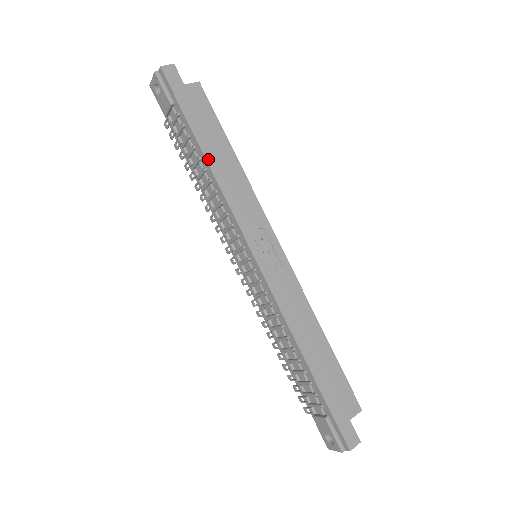
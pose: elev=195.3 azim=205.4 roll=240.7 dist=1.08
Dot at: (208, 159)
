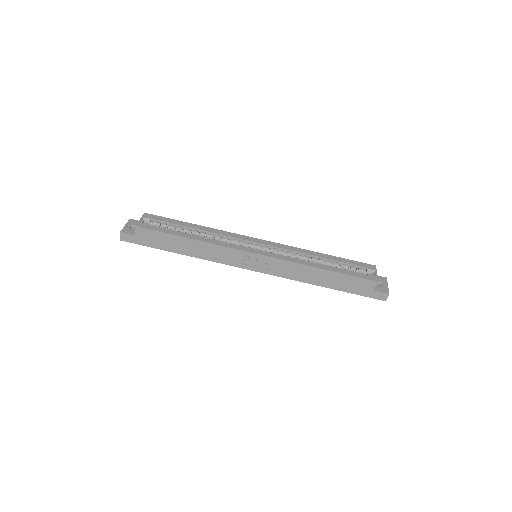
Dot at: (186, 254)
